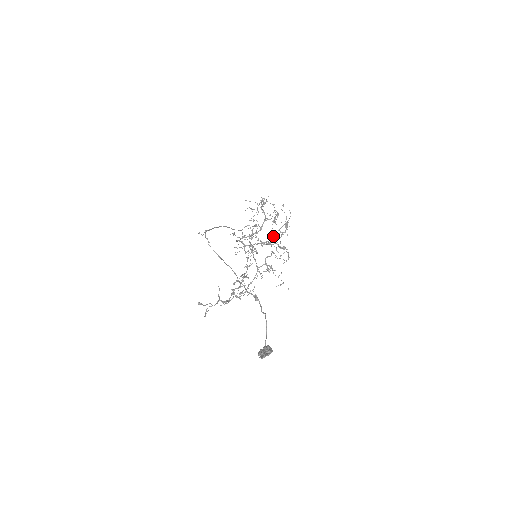
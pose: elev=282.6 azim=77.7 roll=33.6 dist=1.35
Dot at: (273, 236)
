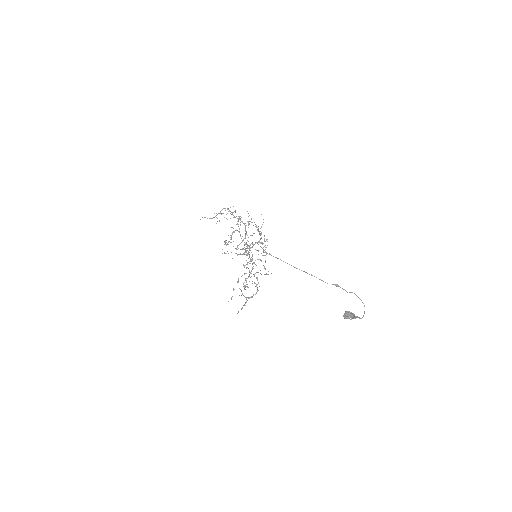
Dot at: occluded
